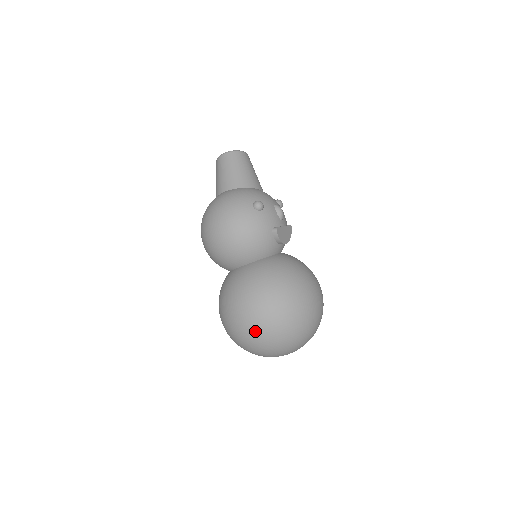
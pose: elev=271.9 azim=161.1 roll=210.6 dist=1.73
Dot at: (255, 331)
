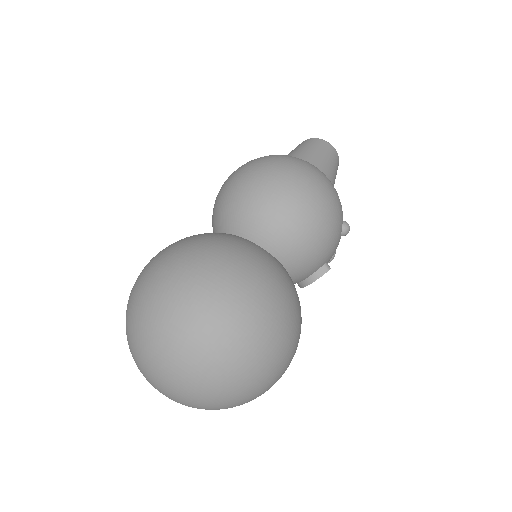
Dot at: (230, 339)
